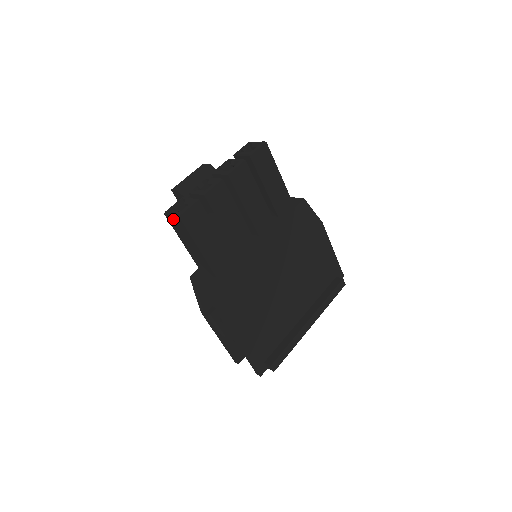
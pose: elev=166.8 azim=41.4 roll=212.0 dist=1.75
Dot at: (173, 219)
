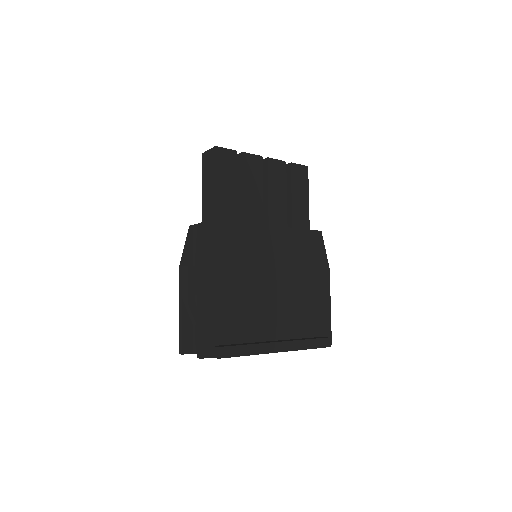
Dot at: (208, 155)
